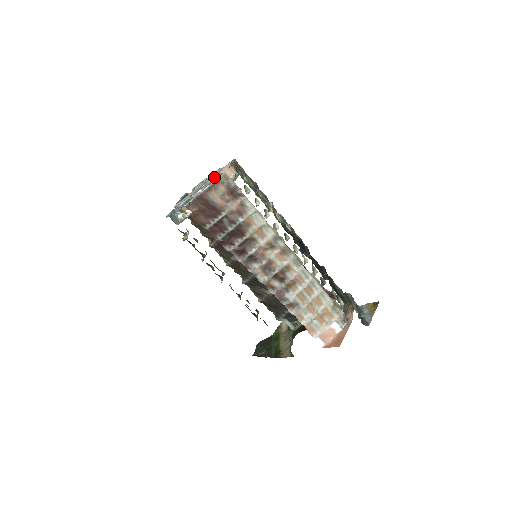
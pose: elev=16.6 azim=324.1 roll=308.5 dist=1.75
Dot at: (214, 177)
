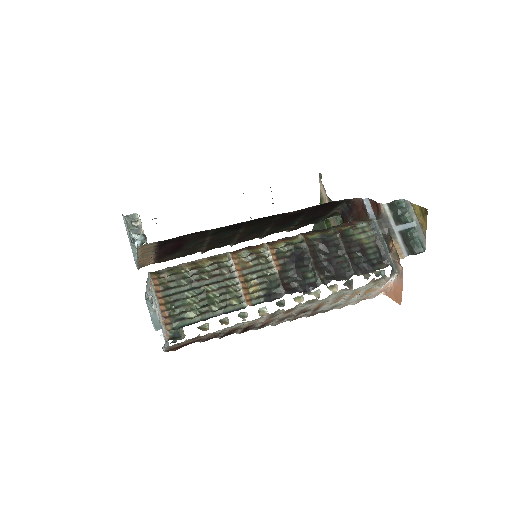
Dot at: (150, 286)
